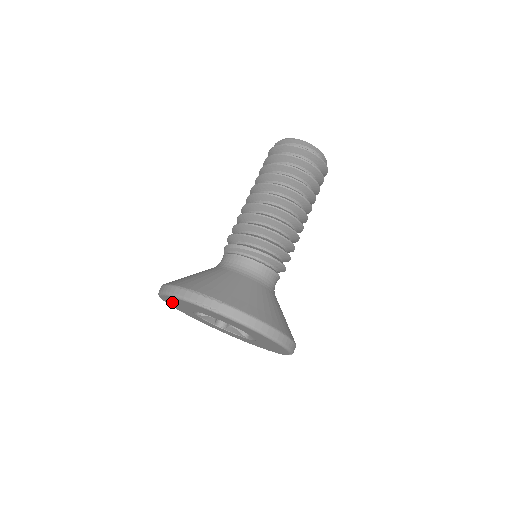
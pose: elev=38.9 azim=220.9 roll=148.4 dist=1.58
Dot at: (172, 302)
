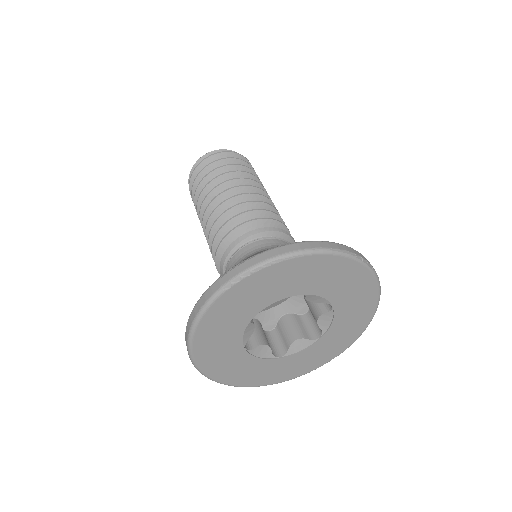
Dot at: (258, 286)
